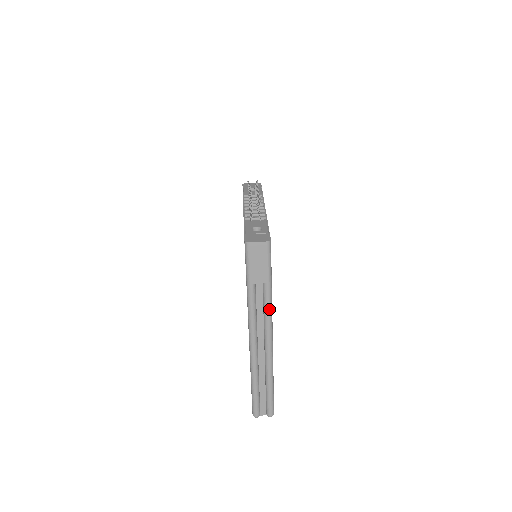
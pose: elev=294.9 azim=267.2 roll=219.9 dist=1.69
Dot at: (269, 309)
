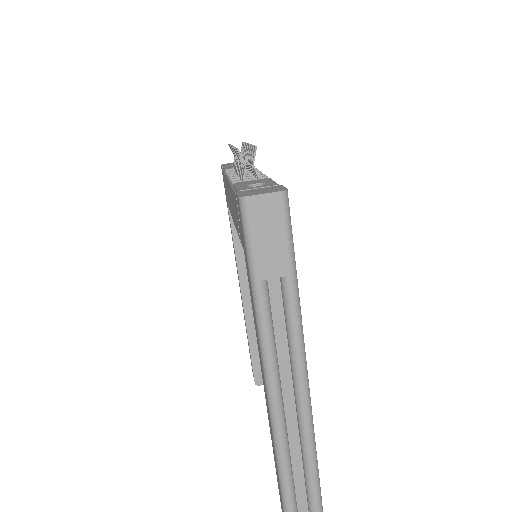
Dot at: (297, 327)
